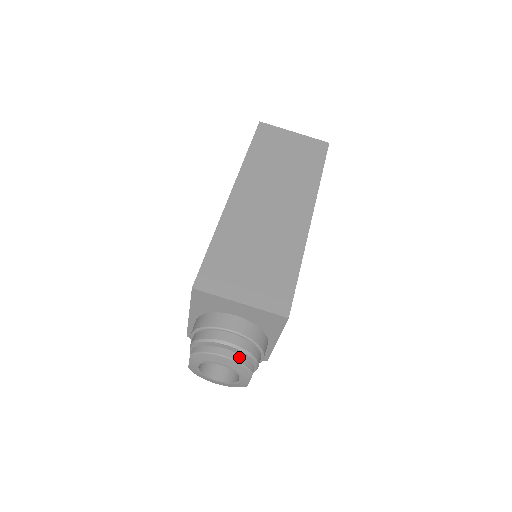
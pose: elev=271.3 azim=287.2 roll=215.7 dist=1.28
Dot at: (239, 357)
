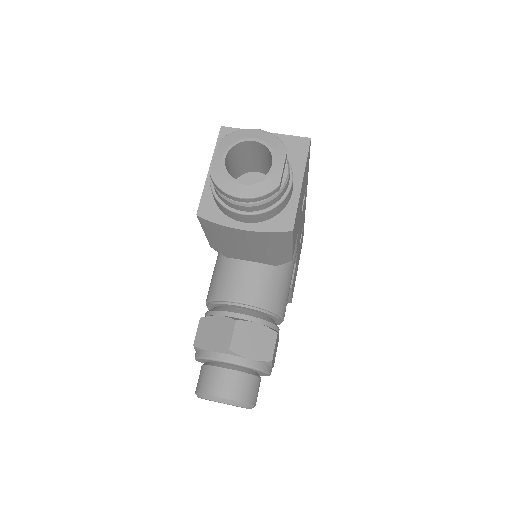
Dot at: (271, 137)
